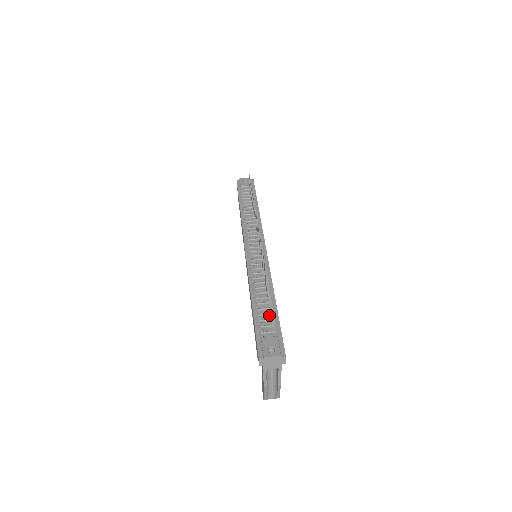
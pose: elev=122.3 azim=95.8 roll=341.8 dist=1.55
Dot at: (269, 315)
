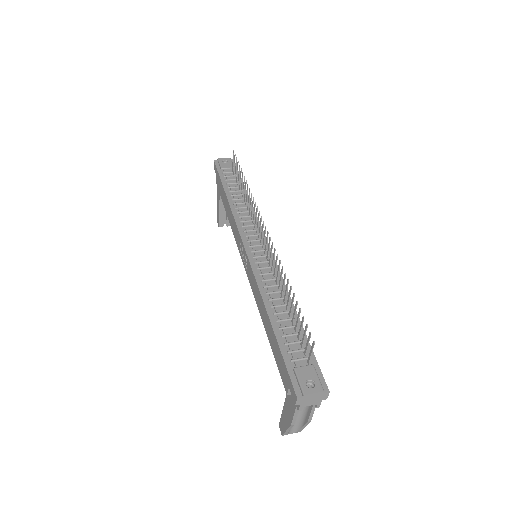
Dot at: (295, 335)
